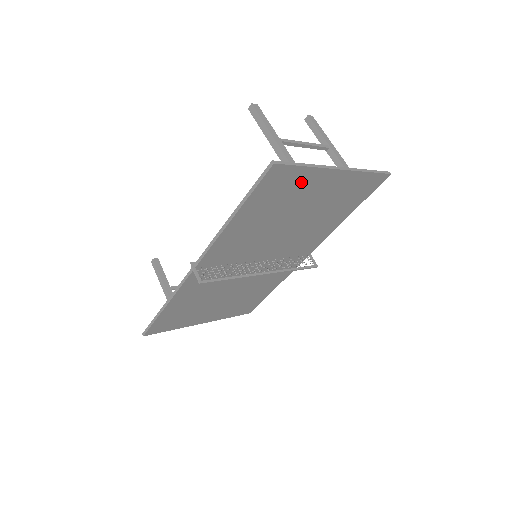
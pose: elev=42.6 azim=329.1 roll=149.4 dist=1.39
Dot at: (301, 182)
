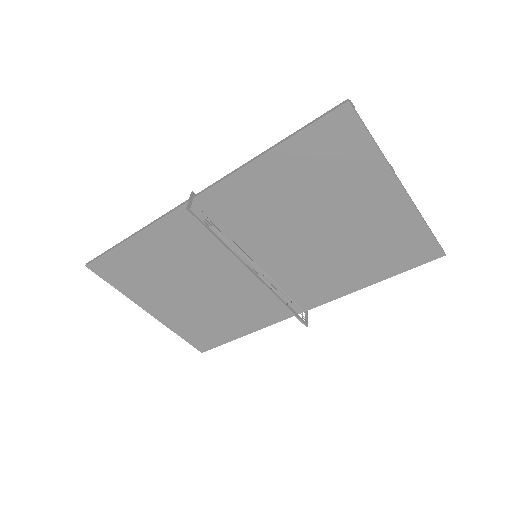
Dot at: (358, 165)
